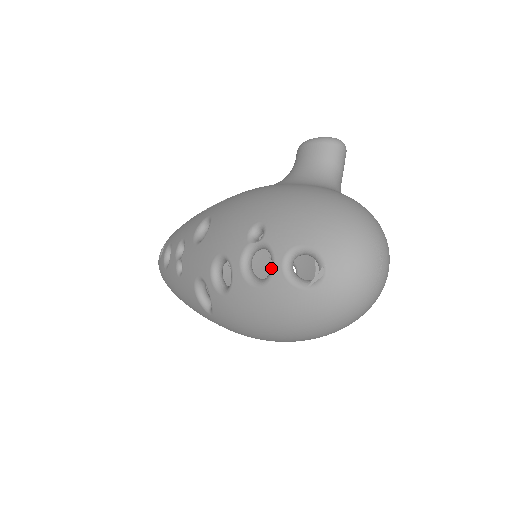
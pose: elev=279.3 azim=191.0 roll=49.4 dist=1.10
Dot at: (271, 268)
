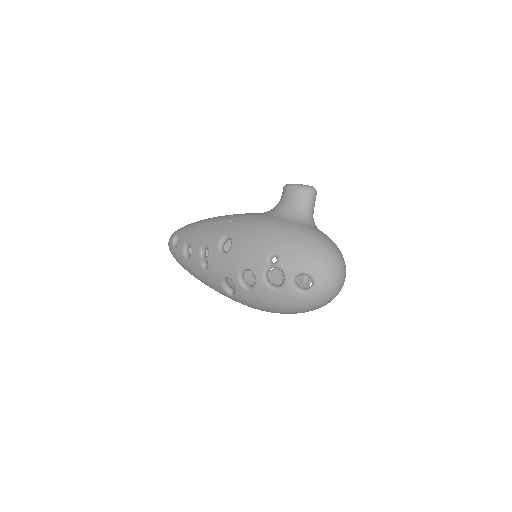
Dot at: (284, 282)
